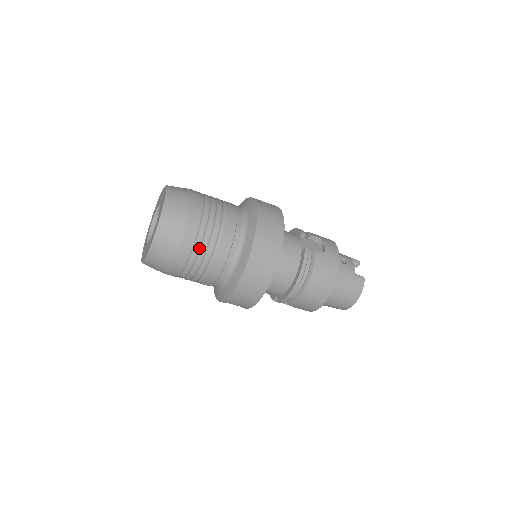
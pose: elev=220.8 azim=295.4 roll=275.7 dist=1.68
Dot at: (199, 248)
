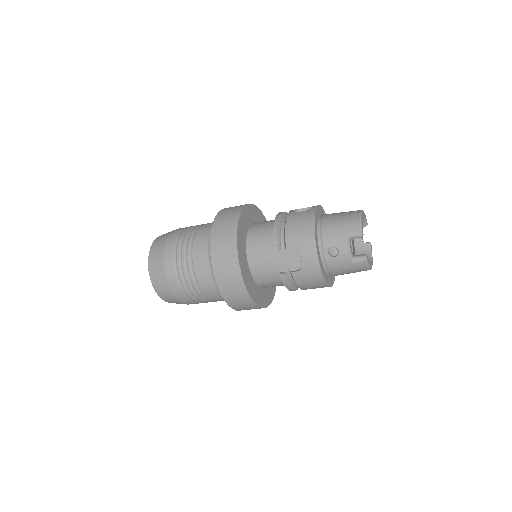
Dot at: occluded
